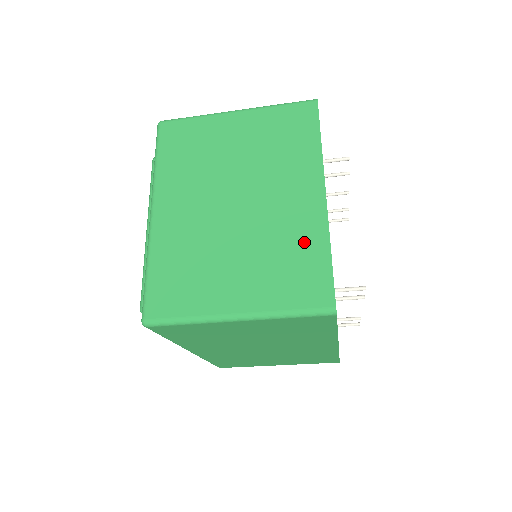
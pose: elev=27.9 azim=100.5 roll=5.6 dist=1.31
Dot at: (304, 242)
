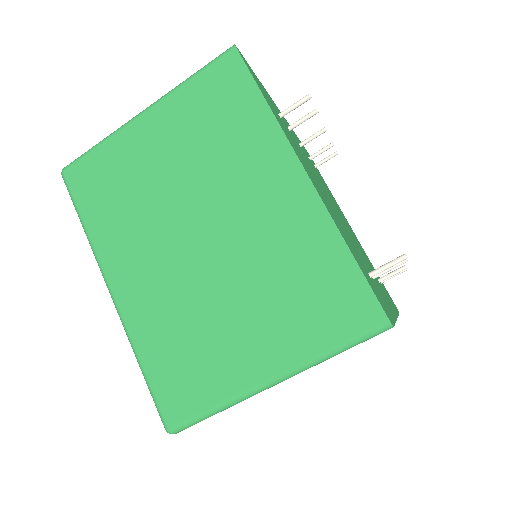
Dot at: (309, 250)
